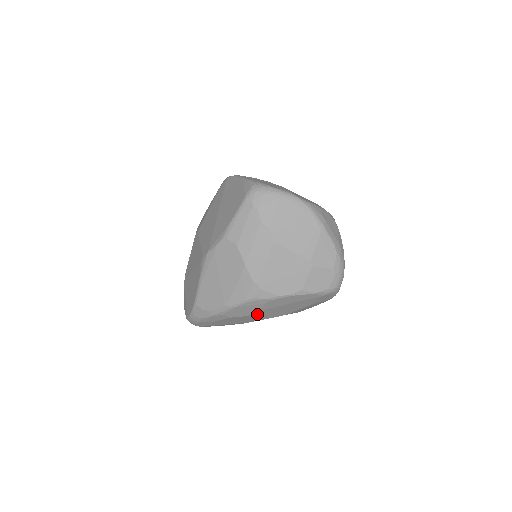
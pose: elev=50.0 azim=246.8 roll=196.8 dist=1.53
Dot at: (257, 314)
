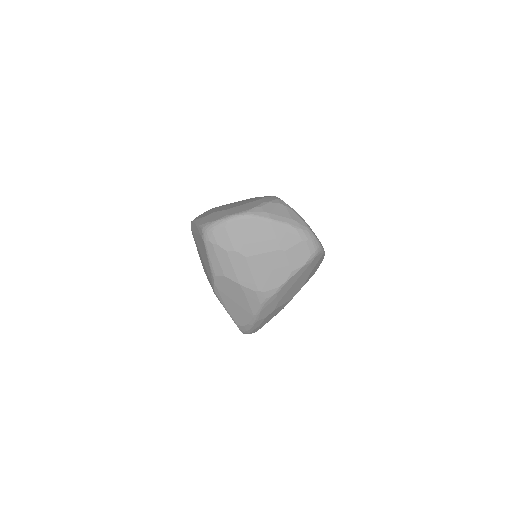
Dot at: (280, 303)
